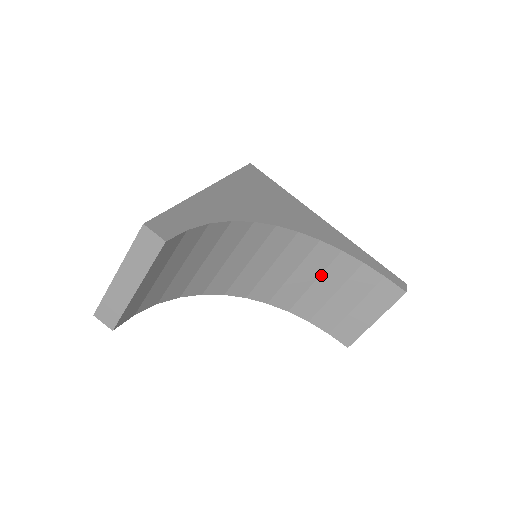
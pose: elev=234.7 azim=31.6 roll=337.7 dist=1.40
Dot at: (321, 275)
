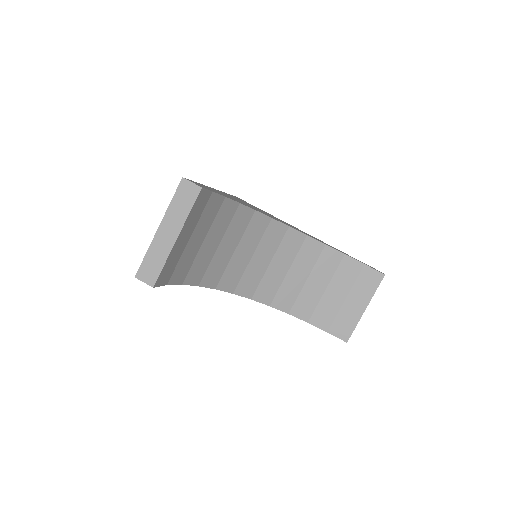
Dot at: (312, 271)
